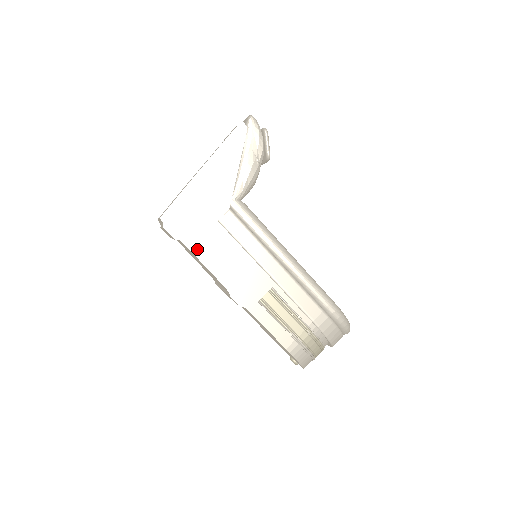
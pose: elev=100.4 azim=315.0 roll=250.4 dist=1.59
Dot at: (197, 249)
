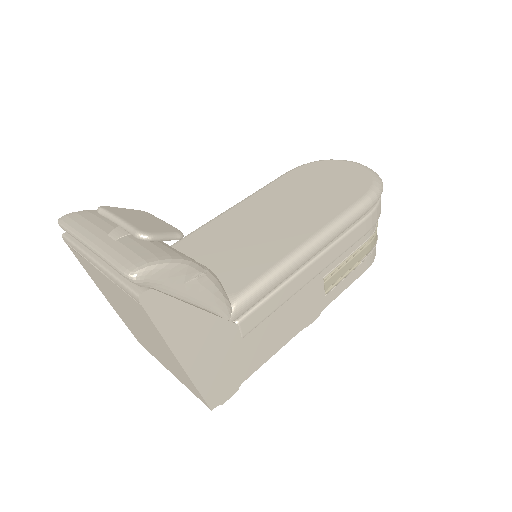
Dot at: (256, 365)
